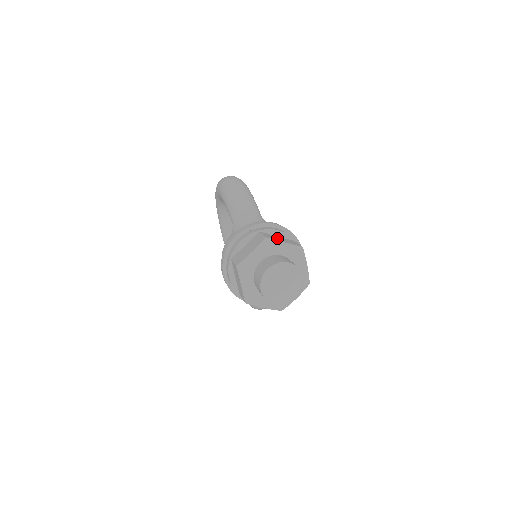
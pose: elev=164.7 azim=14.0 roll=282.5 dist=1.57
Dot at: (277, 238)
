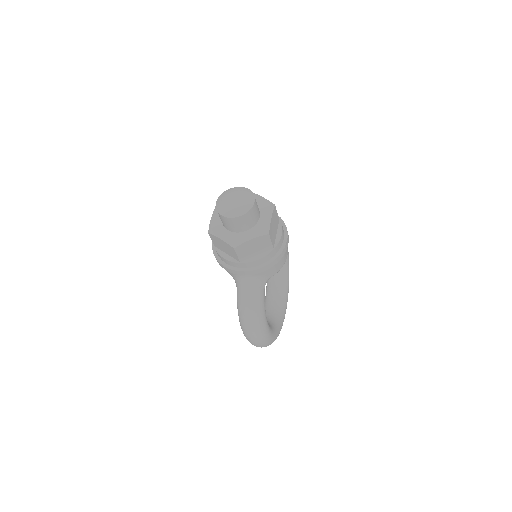
Dot at: occluded
